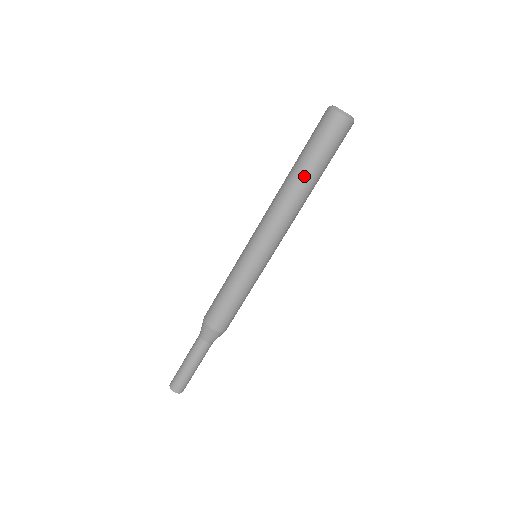
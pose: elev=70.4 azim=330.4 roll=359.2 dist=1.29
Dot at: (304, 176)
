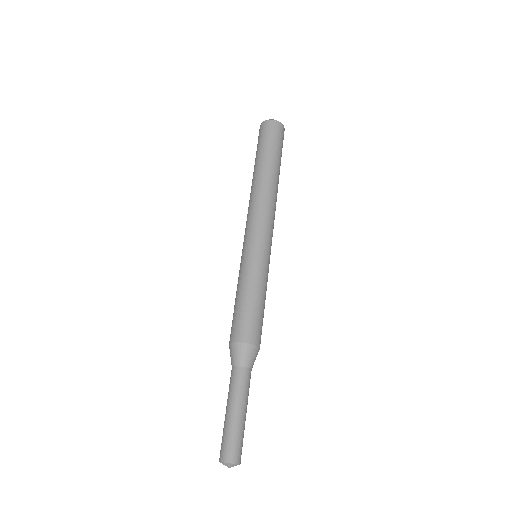
Dot at: (259, 168)
